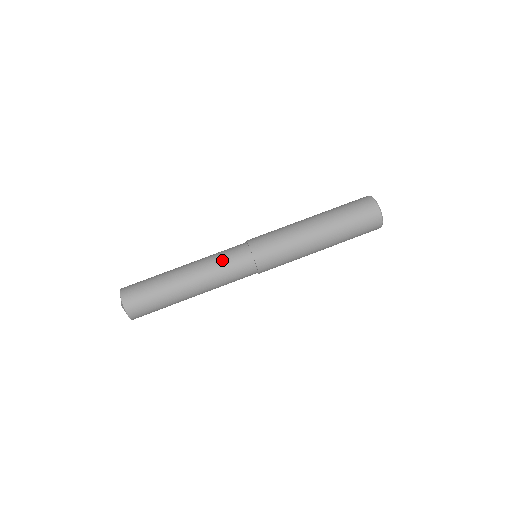
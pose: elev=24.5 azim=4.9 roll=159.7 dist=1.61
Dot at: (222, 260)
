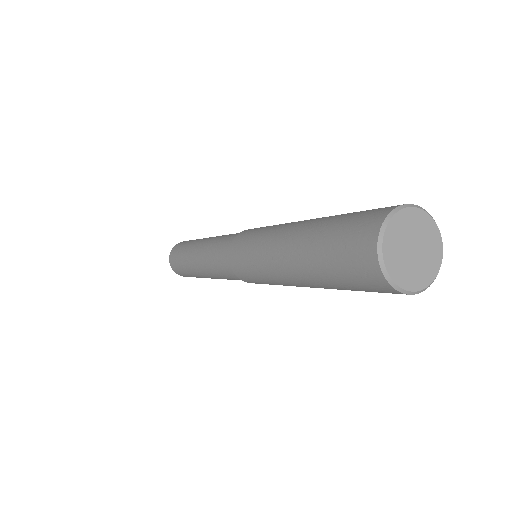
Dot at: (213, 260)
